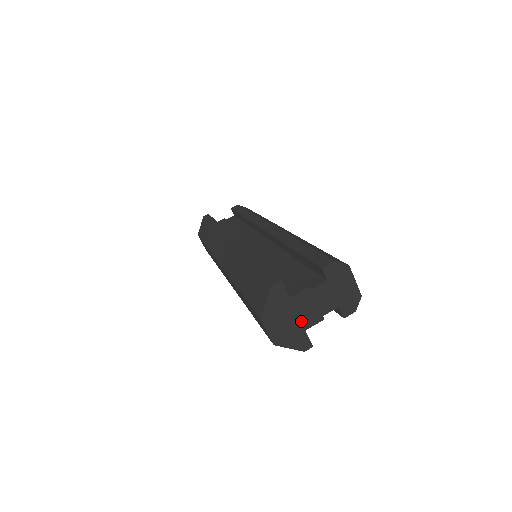
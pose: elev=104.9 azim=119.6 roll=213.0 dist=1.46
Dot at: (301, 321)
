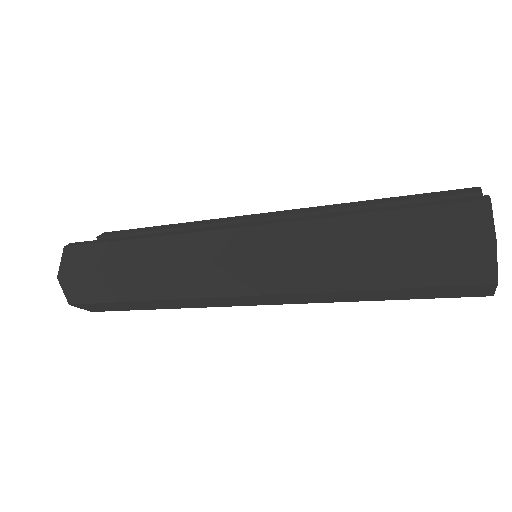
Dot at: occluded
